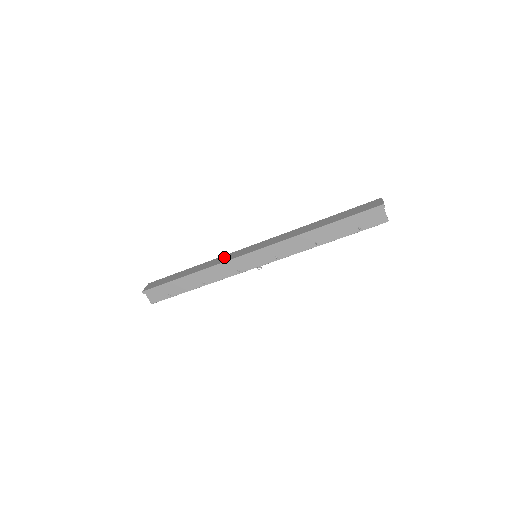
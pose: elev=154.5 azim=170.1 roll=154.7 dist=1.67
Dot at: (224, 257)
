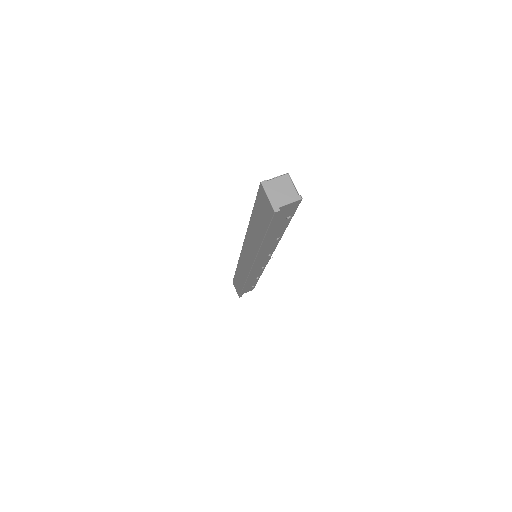
Dot at: (241, 266)
